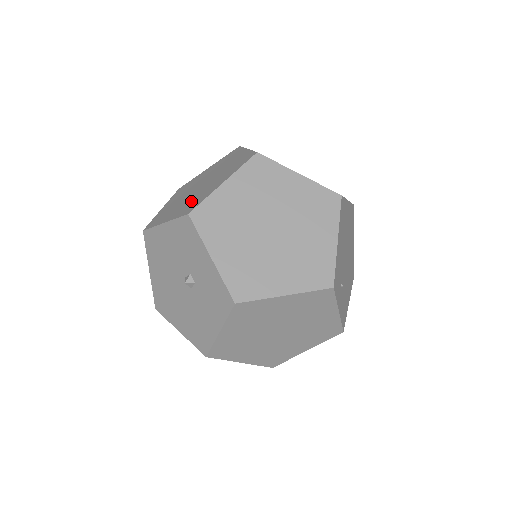
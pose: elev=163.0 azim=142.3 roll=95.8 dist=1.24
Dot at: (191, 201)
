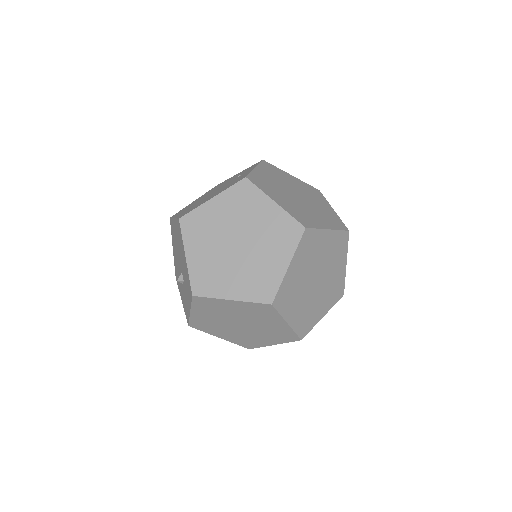
Dot at: (211, 269)
